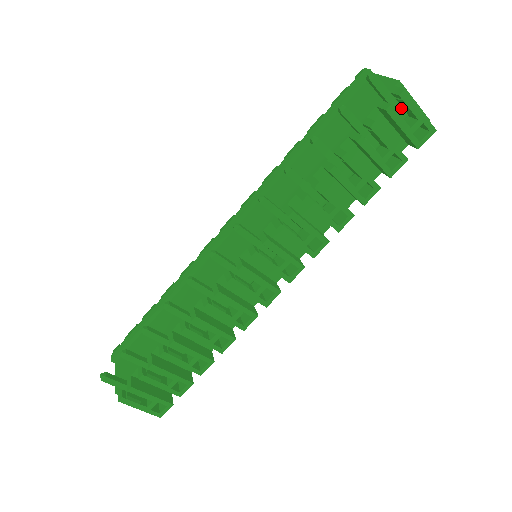
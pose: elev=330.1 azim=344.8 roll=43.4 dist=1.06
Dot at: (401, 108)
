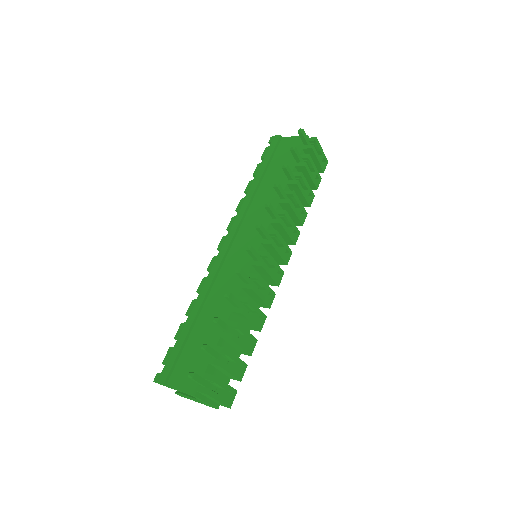
Dot at: occluded
